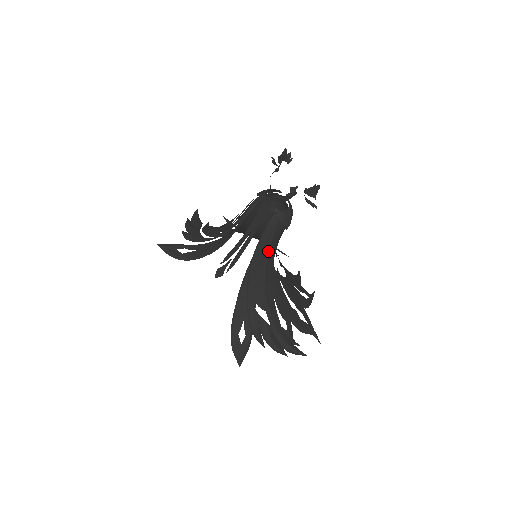
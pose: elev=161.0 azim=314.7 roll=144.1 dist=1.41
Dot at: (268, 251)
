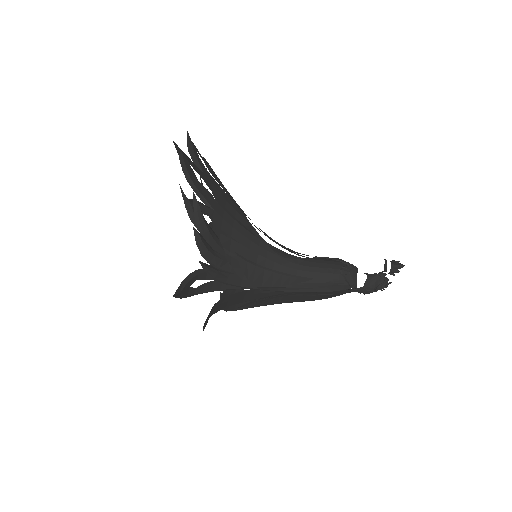
Dot at: occluded
